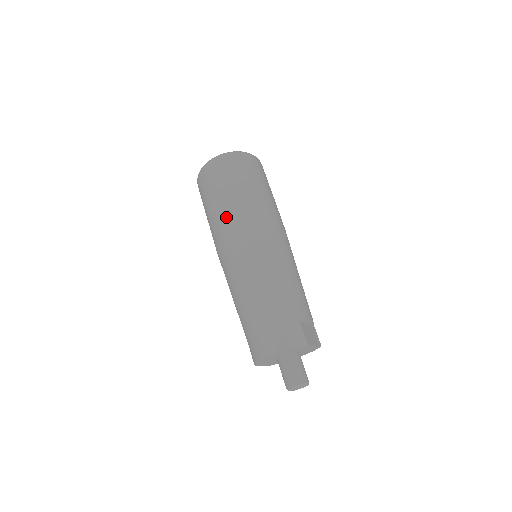
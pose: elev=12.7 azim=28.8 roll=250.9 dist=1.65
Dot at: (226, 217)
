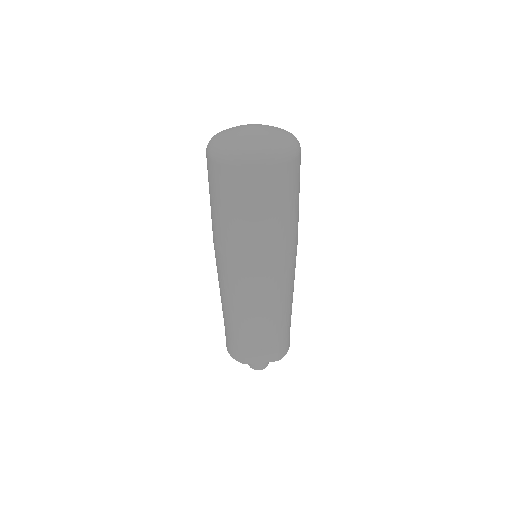
Dot at: occluded
